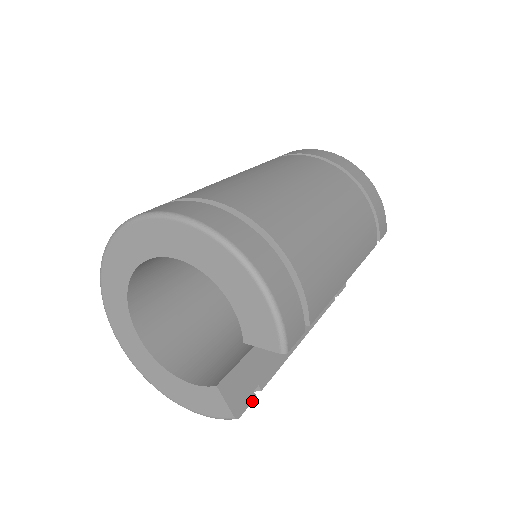
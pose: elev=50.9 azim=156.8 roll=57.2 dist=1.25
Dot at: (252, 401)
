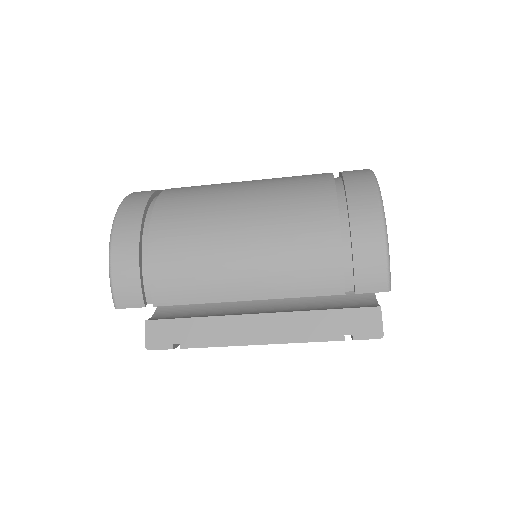
Dot at: (167, 349)
